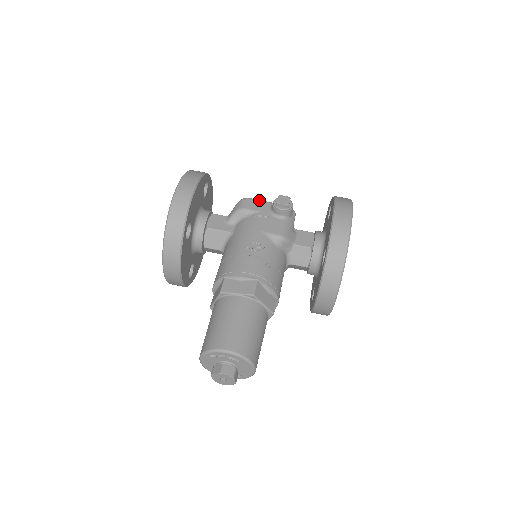
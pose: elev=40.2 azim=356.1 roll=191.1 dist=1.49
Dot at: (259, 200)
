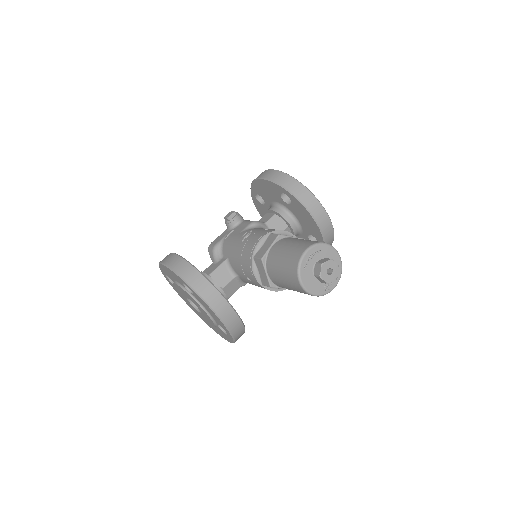
Dot at: (218, 237)
